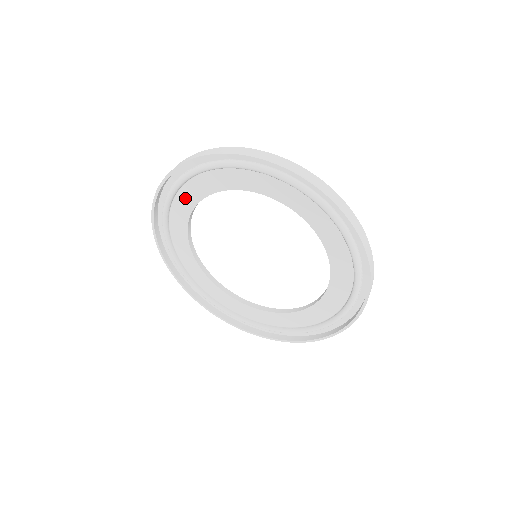
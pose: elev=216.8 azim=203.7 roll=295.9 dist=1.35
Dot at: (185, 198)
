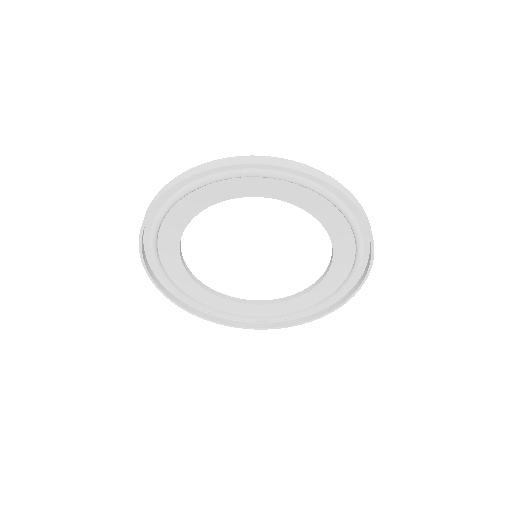
Dot at: (169, 233)
